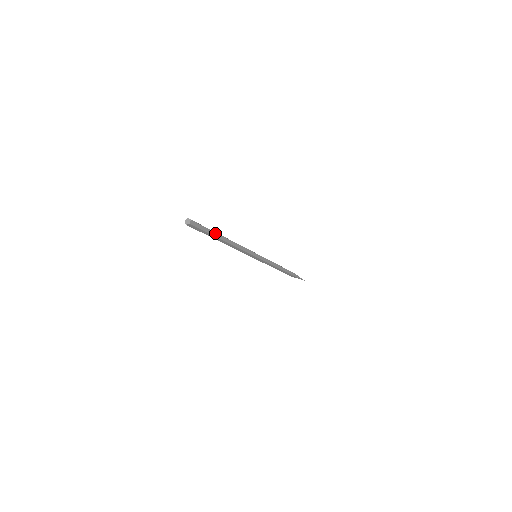
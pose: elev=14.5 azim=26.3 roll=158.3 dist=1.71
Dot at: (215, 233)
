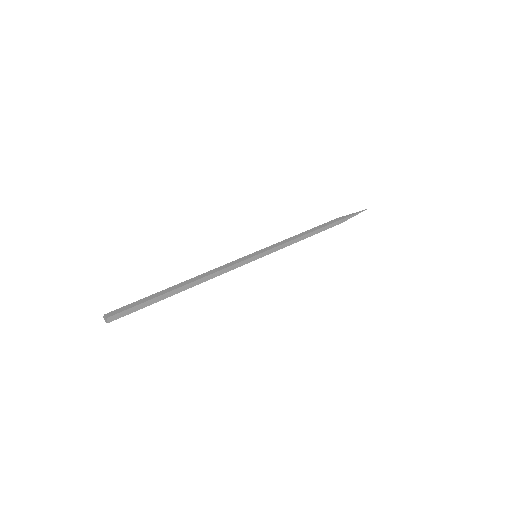
Dot at: (161, 299)
